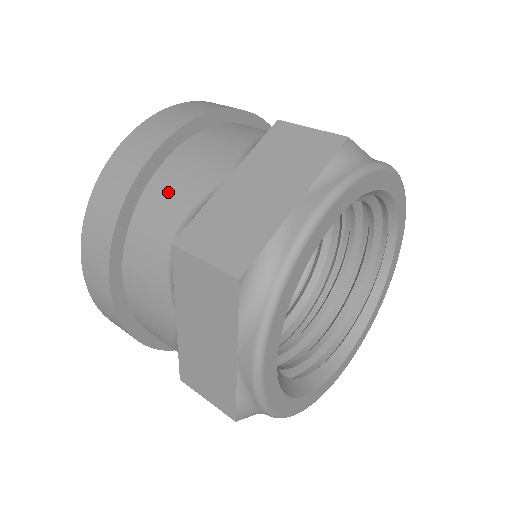
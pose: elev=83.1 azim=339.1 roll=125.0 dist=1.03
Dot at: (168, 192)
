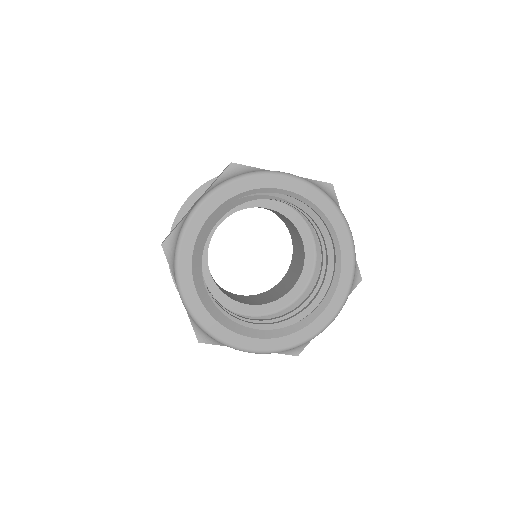
Dot at: occluded
